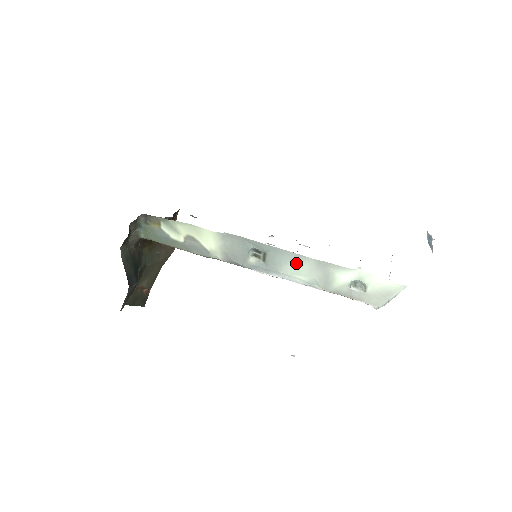
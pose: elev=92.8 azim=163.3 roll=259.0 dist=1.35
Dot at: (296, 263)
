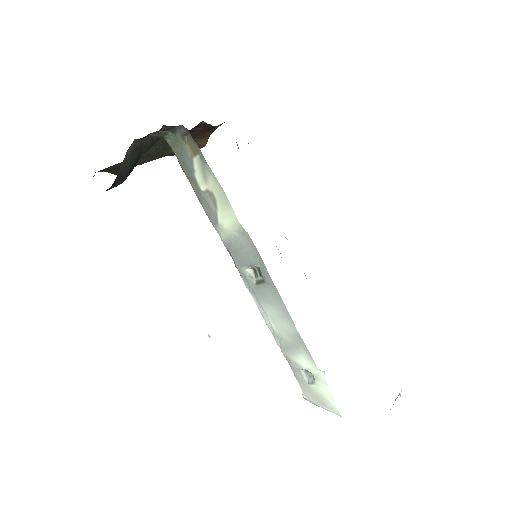
Dot at: (281, 315)
